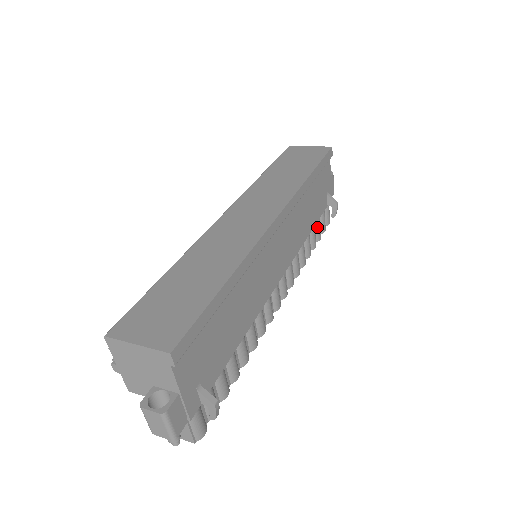
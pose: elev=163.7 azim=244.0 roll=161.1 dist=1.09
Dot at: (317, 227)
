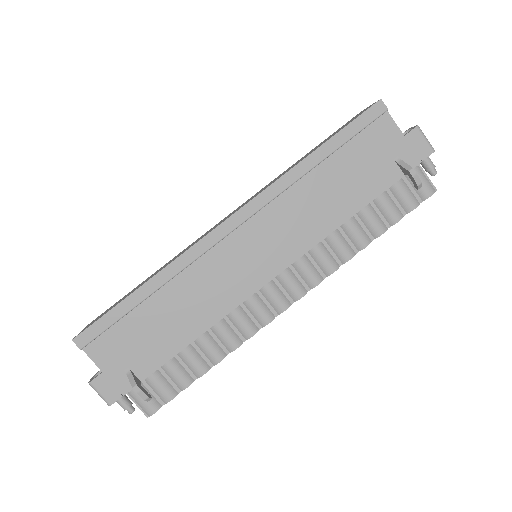
Dot at: (382, 208)
